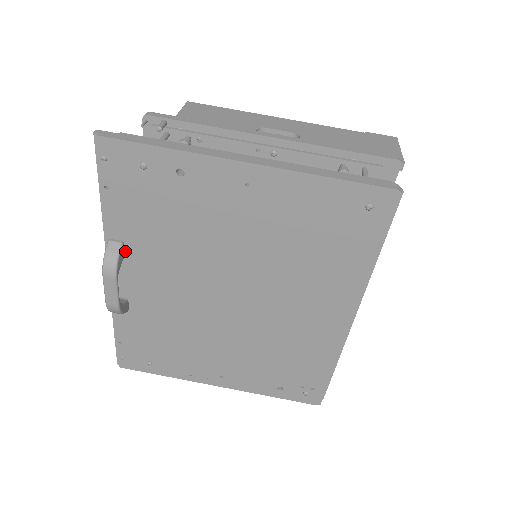
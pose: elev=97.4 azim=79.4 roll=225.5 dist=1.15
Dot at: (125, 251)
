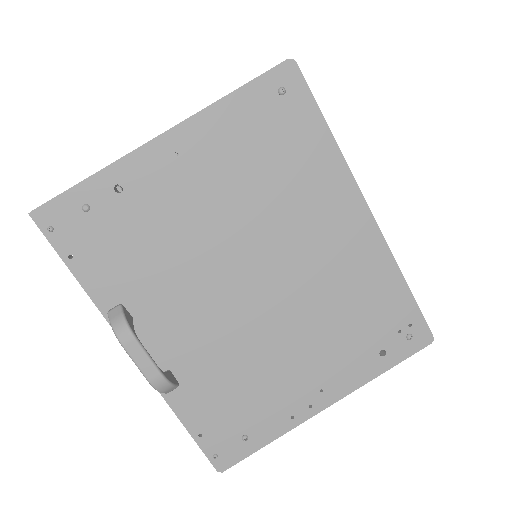
Dot at: (130, 313)
